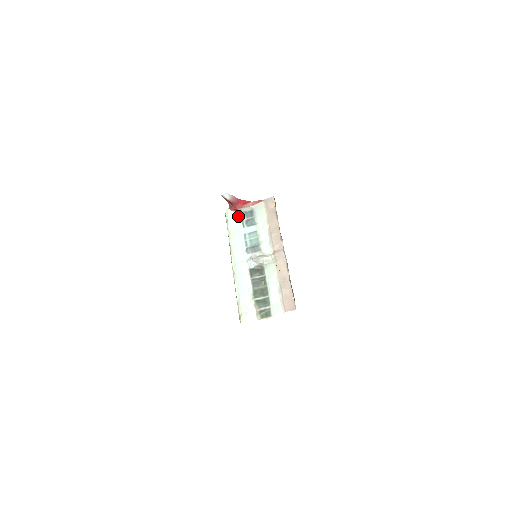
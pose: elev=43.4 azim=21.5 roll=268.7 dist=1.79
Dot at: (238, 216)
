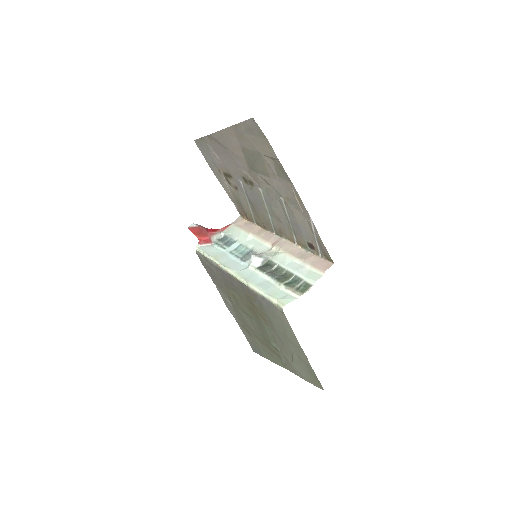
Dot at: (212, 246)
